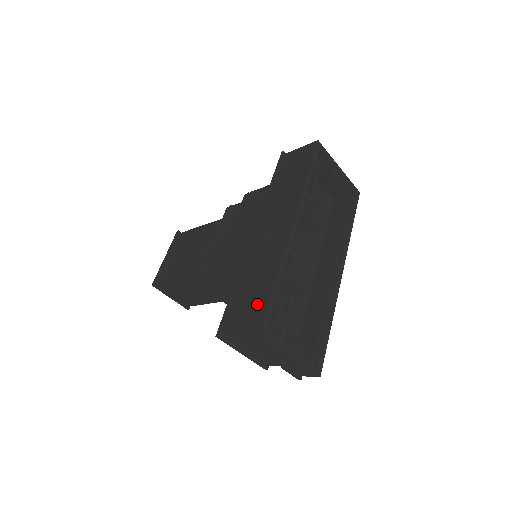
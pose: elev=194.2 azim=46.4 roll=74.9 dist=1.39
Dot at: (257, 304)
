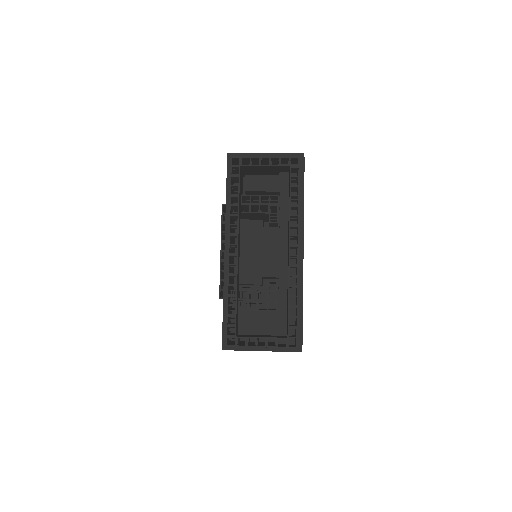
Dot at: occluded
